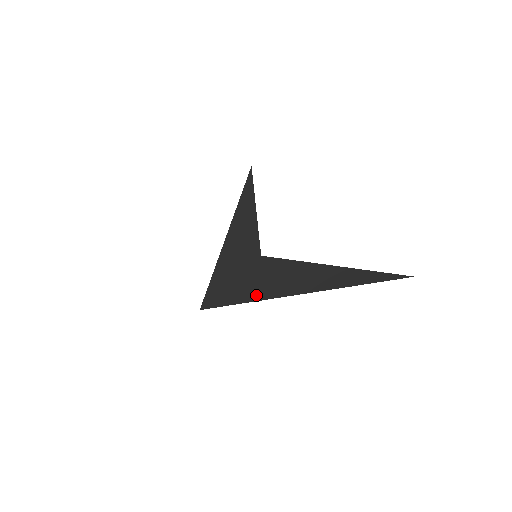
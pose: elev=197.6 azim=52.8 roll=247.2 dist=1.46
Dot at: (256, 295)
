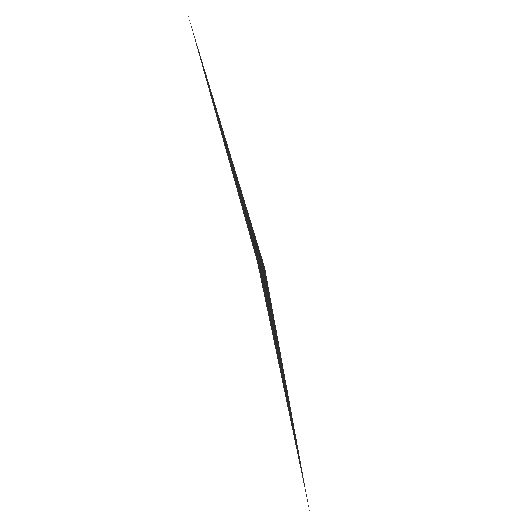
Dot at: occluded
